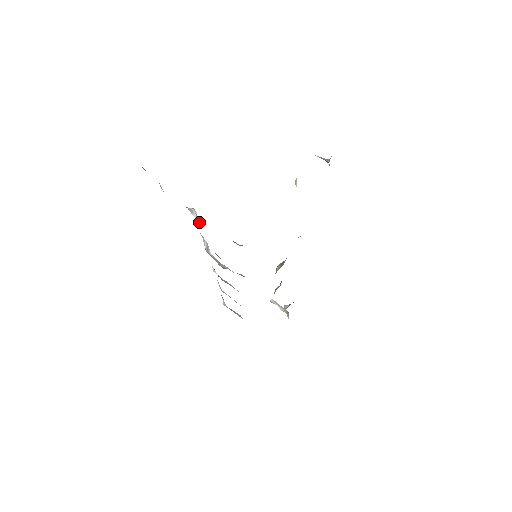
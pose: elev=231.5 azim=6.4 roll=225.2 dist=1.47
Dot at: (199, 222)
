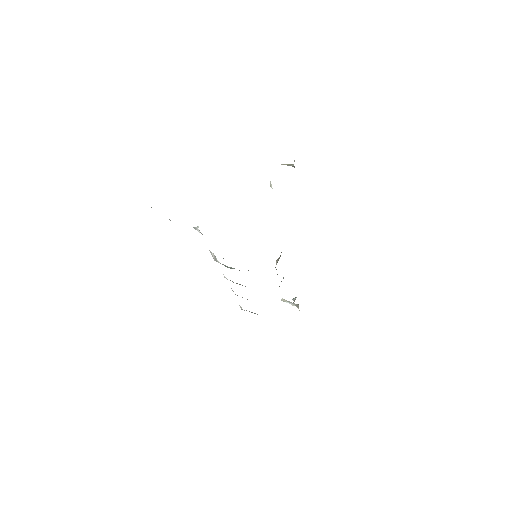
Dot at: occluded
